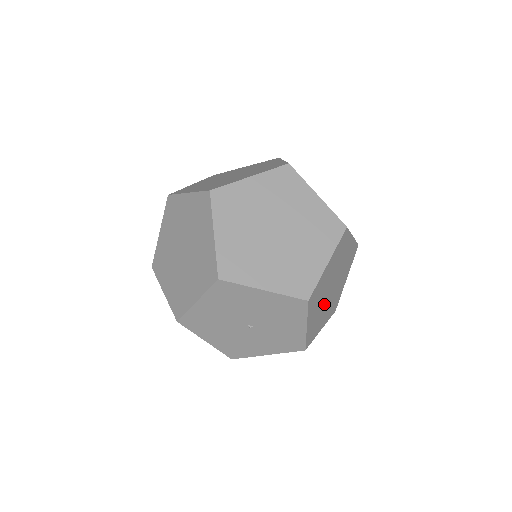
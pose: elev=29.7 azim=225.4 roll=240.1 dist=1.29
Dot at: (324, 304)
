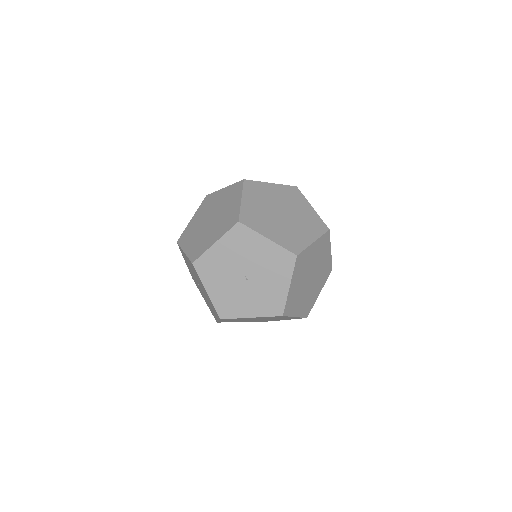
Dot at: (303, 287)
